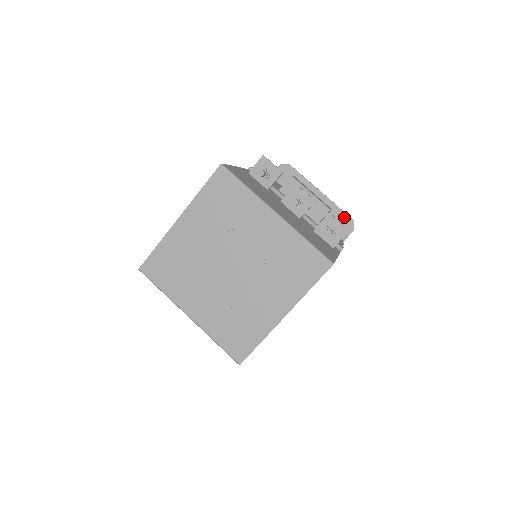
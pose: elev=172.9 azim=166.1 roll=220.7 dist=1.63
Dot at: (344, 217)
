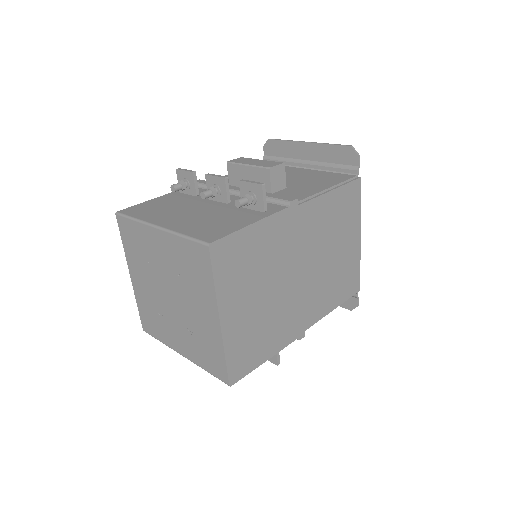
Dot at: (341, 150)
